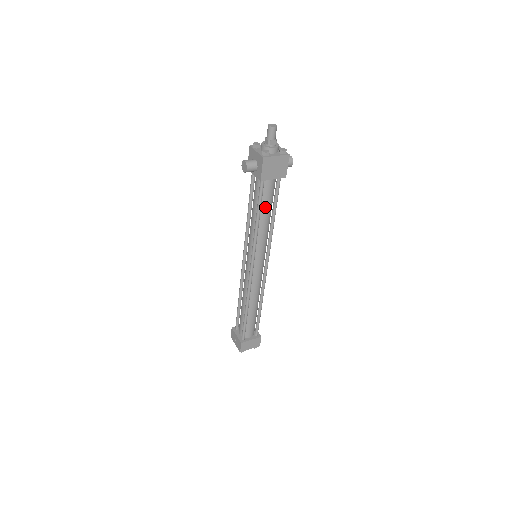
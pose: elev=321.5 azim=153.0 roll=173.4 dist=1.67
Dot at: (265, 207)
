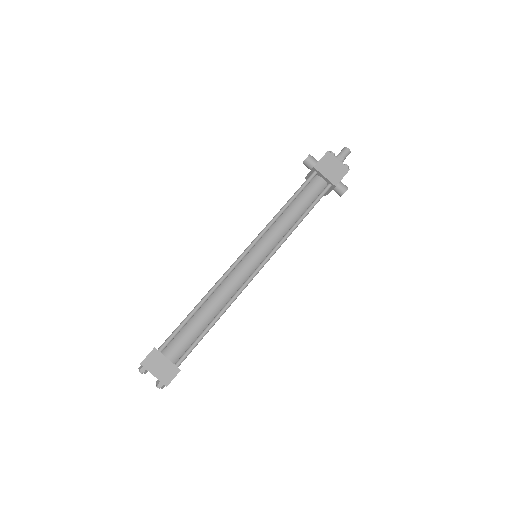
Dot at: (301, 200)
